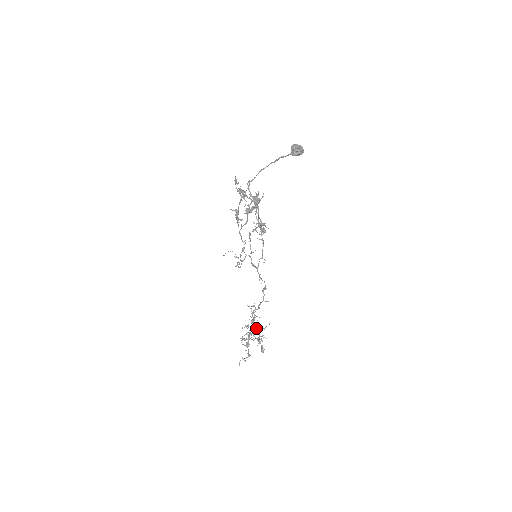
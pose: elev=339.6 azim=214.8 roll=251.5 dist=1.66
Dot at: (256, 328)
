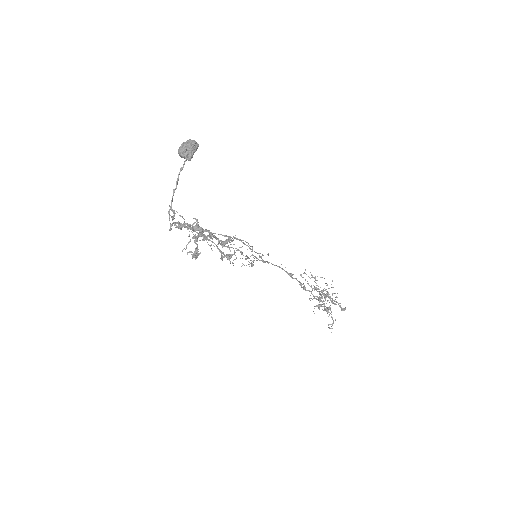
Dot at: occluded
